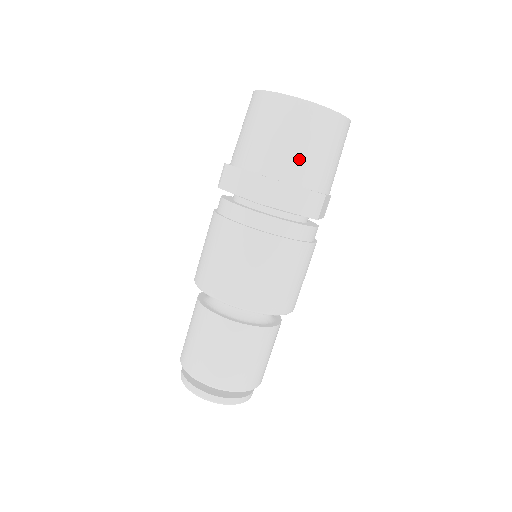
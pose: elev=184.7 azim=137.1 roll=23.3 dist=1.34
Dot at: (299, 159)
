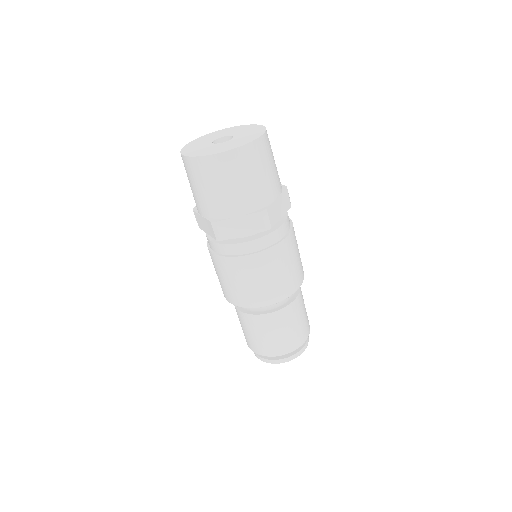
Dot at: (228, 198)
